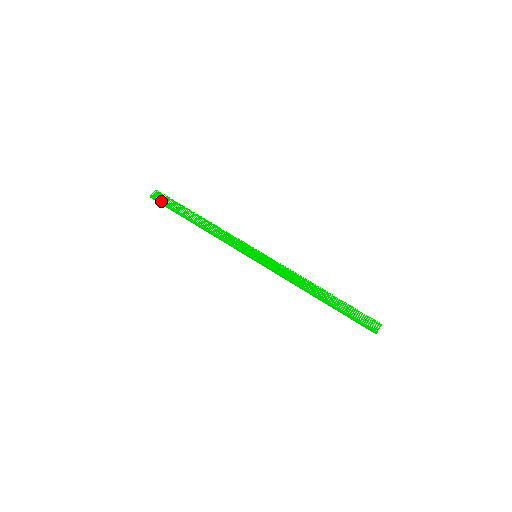
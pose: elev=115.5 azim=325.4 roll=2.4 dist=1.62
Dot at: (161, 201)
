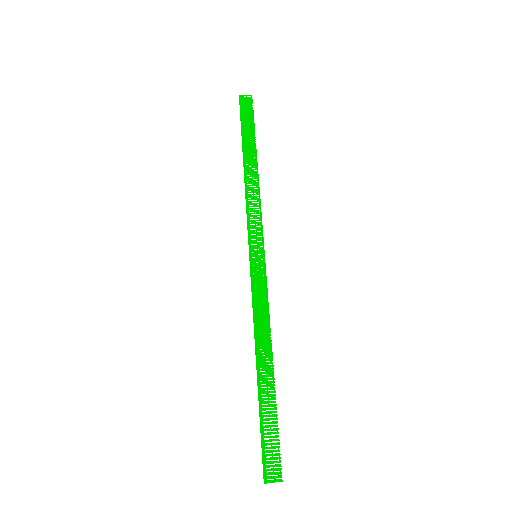
Dot at: (242, 110)
